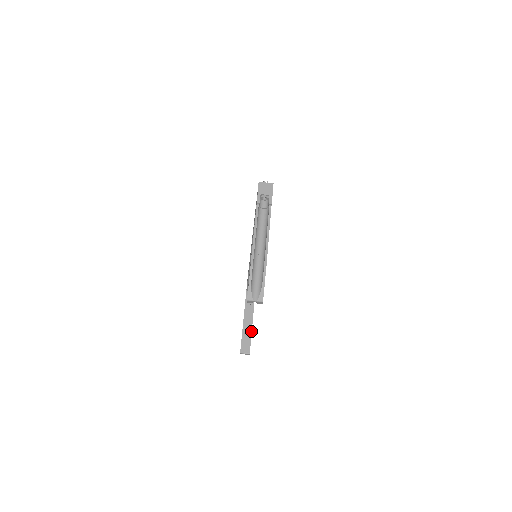
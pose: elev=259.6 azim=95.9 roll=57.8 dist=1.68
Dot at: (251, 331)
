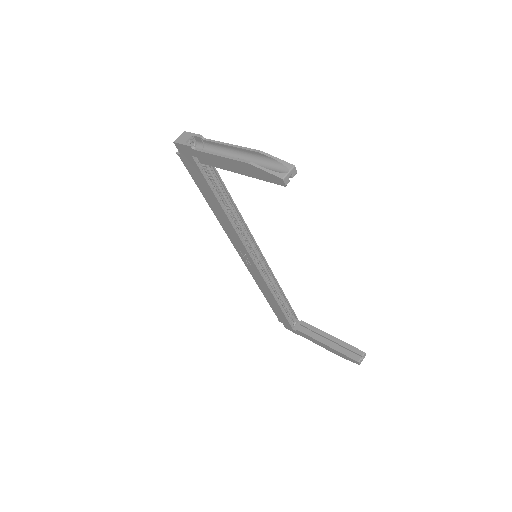
Dot at: (339, 340)
